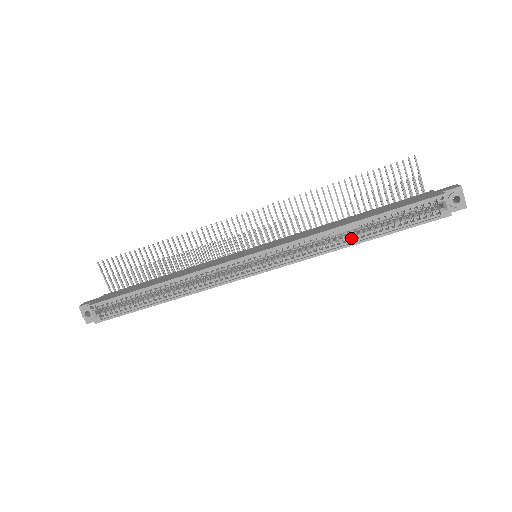
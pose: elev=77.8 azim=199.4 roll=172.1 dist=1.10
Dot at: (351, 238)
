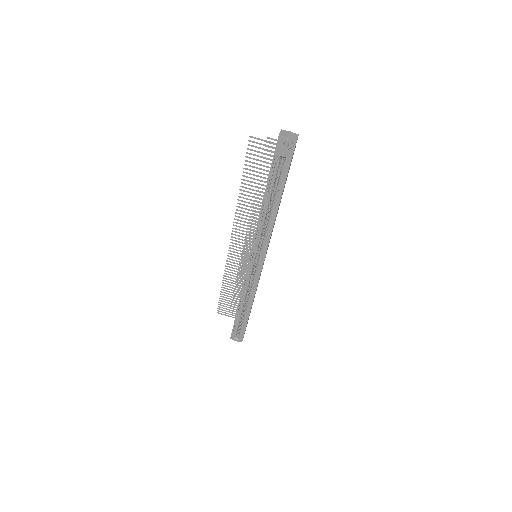
Dot at: (271, 215)
